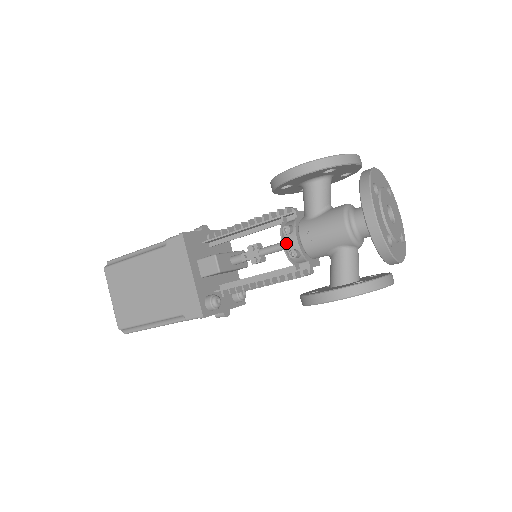
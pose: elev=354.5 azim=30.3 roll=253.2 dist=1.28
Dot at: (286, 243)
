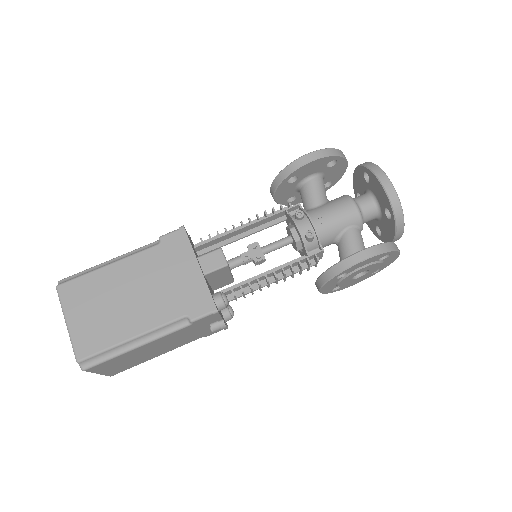
Dot at: (299, 227)
